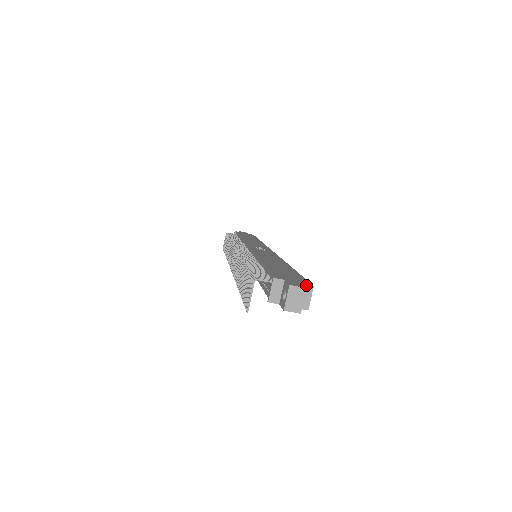
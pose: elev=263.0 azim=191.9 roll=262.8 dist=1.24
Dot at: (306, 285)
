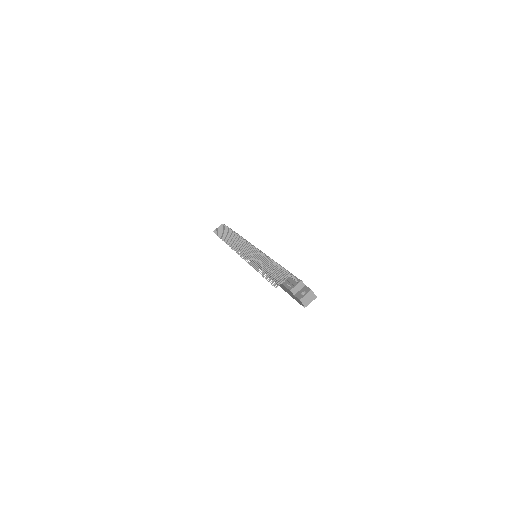
Dot at: occluded
